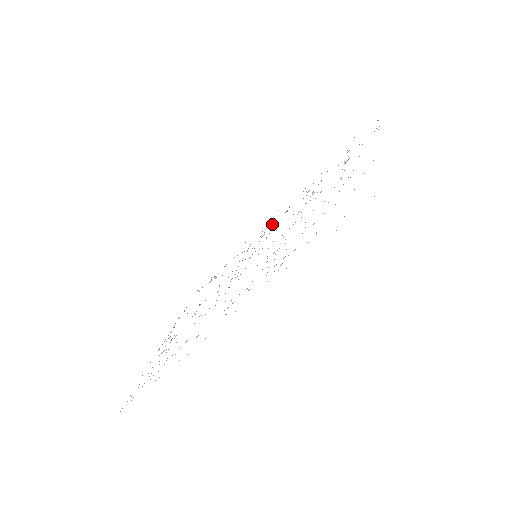
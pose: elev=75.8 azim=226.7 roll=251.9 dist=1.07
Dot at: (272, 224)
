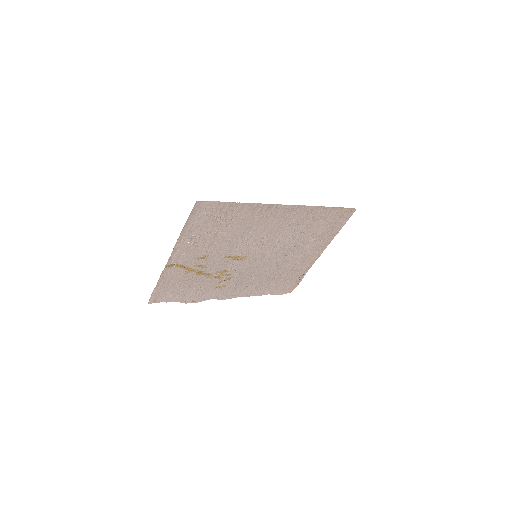
Dot at: (240, 283)
